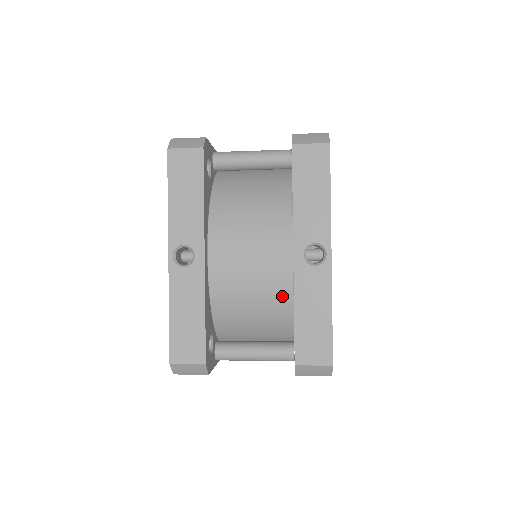
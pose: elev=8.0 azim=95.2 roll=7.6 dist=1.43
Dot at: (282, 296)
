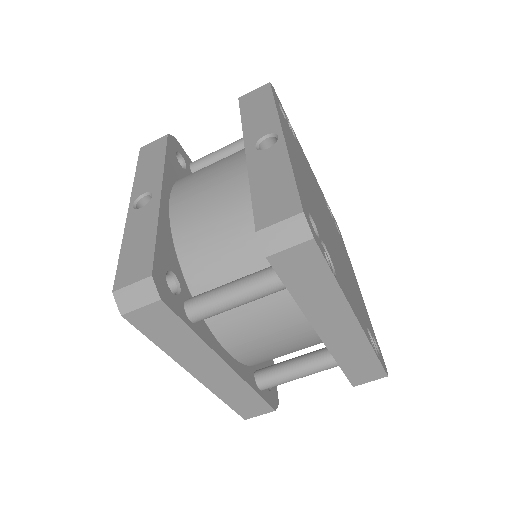
Dot at: (247, 203)
